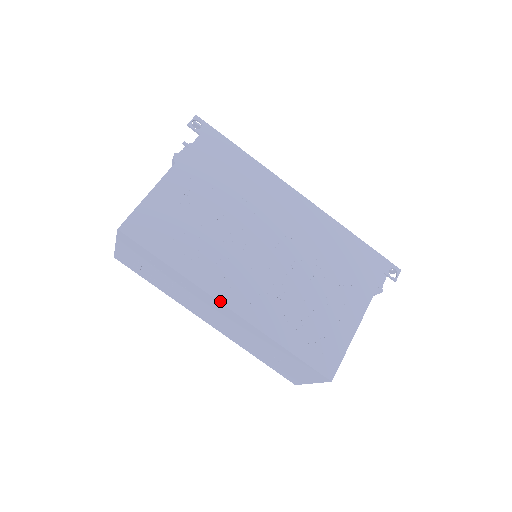
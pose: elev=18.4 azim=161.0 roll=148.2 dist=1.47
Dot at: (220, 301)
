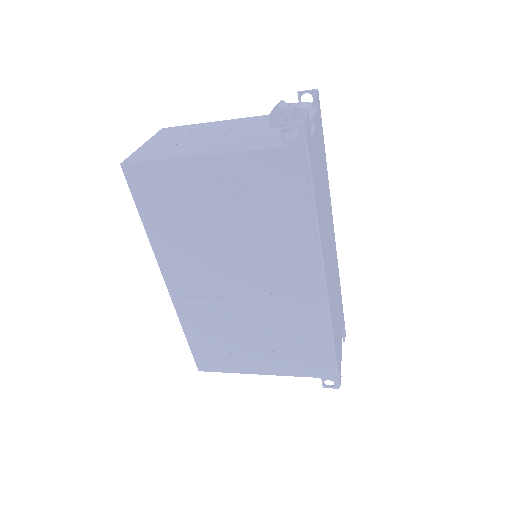
Dot at: (163, 276)
